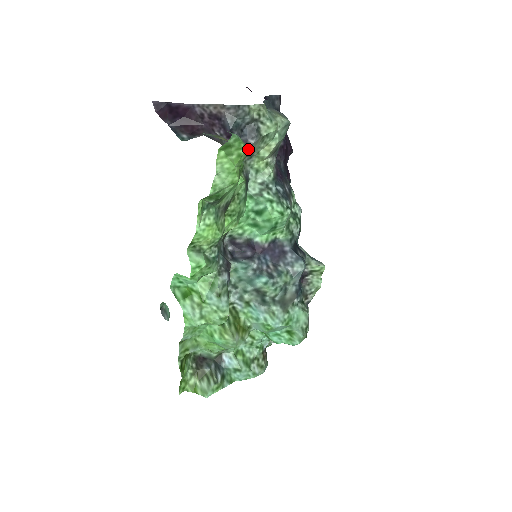
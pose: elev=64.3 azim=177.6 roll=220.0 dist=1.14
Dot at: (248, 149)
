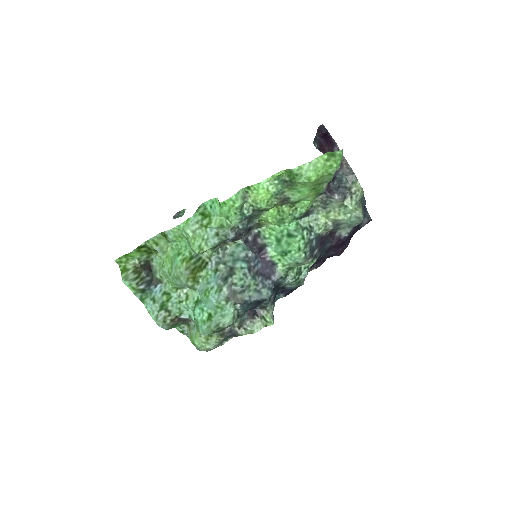
Dot at: (329, 199)
